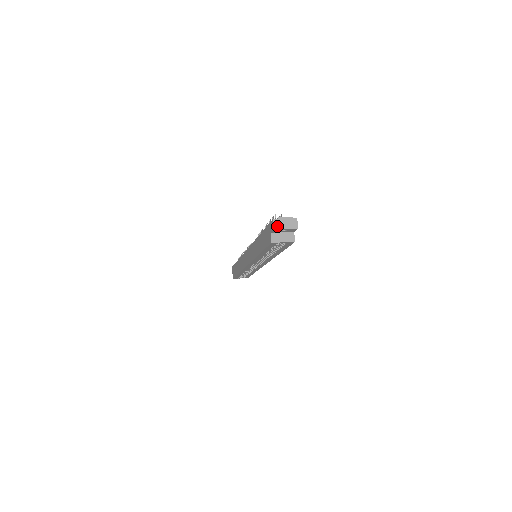
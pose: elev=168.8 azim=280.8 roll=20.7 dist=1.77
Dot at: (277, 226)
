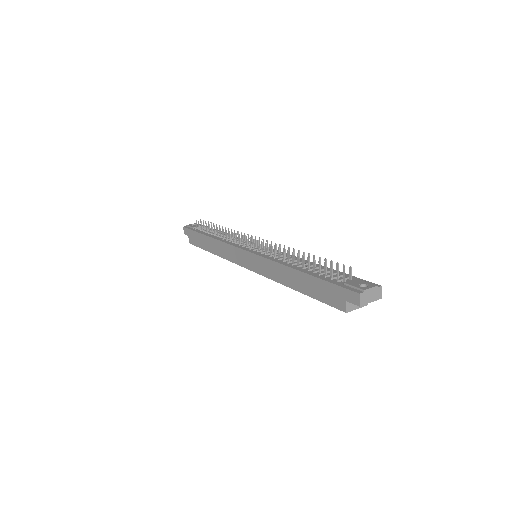
Dot at: (363, 301)
